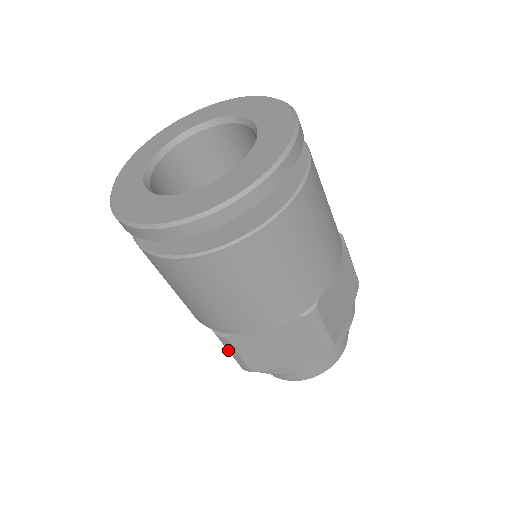
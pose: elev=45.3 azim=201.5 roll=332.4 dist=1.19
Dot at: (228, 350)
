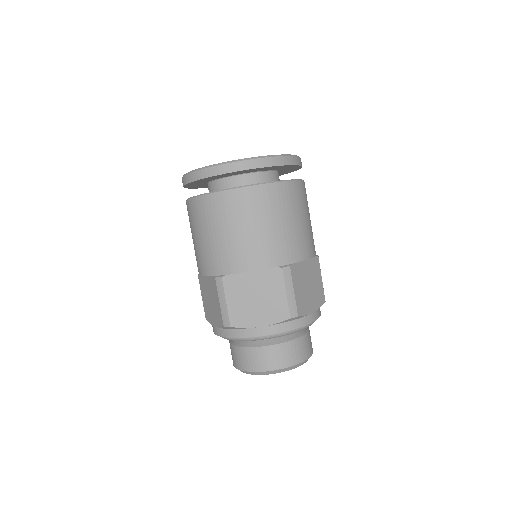
Dot at: (286, 288)
